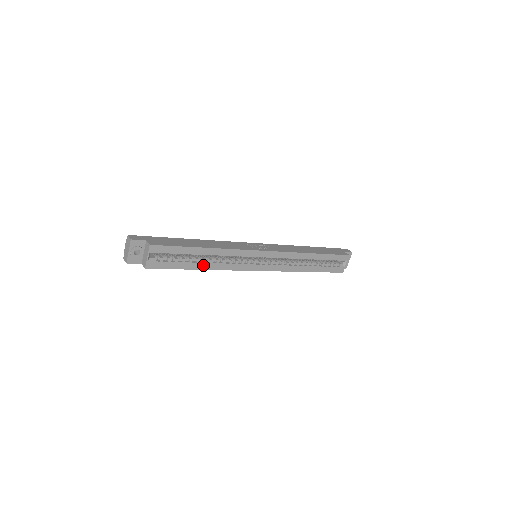
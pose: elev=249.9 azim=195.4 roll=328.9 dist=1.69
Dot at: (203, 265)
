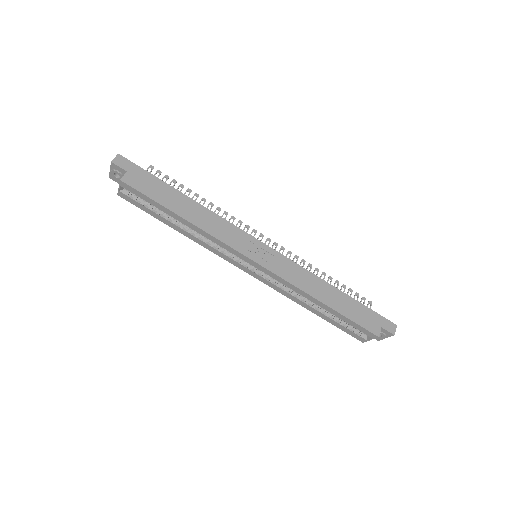
Dot at: (179, 228)
